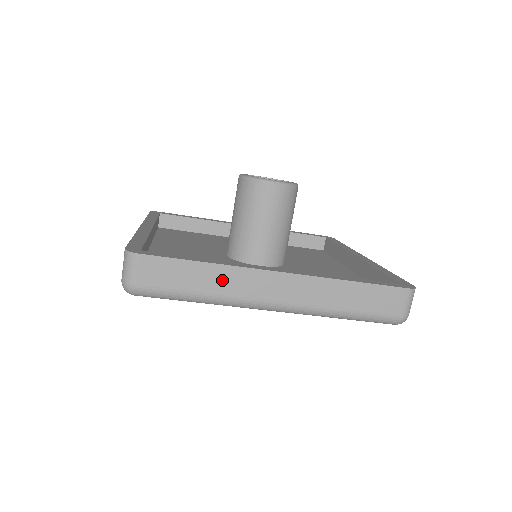
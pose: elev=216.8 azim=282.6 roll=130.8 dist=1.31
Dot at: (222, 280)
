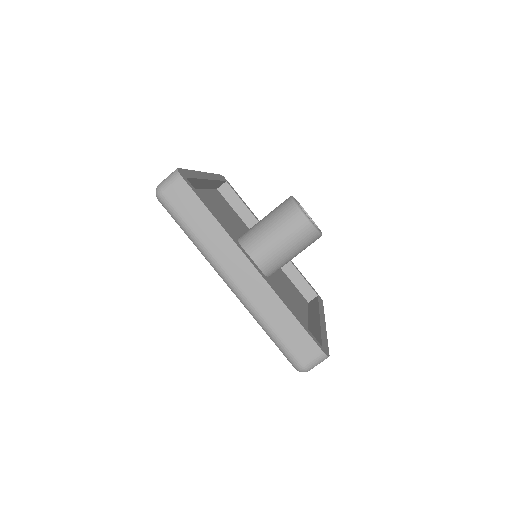
Dot at: (215, 237)
